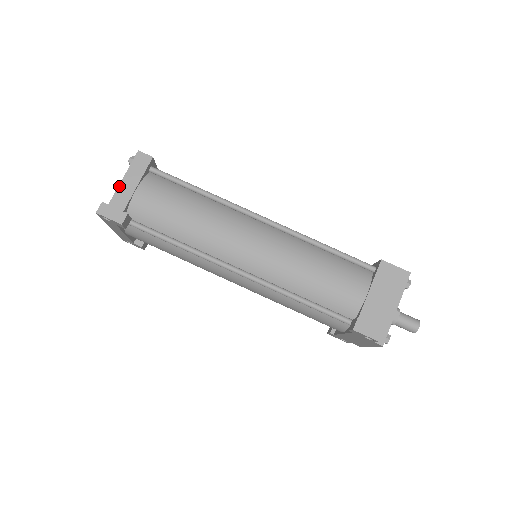
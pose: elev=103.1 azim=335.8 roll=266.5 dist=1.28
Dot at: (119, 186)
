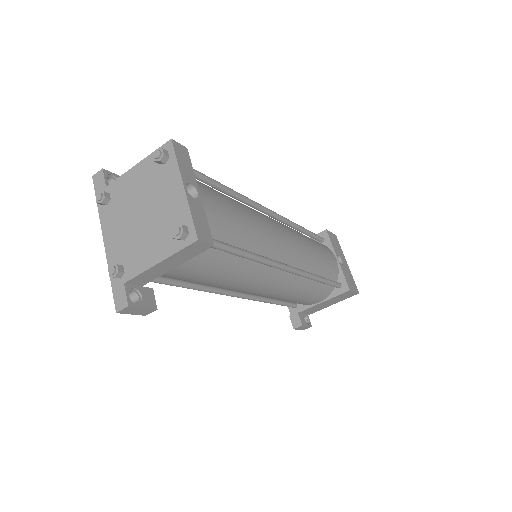
Dot at: (150, 269)
